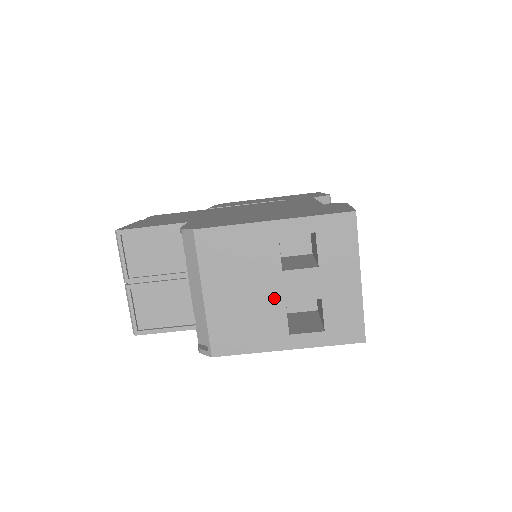
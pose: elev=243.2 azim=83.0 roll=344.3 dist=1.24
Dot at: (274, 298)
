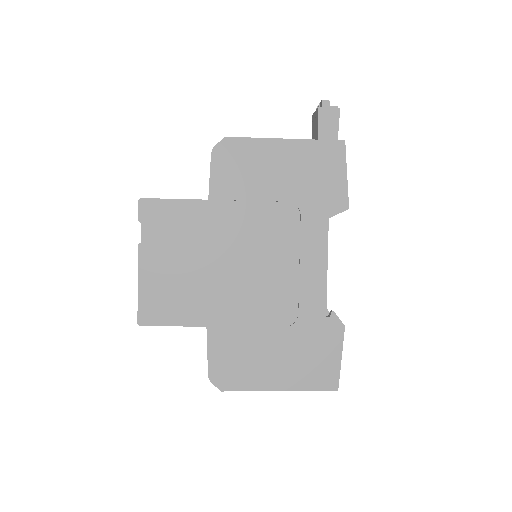
Dot at: occluded
